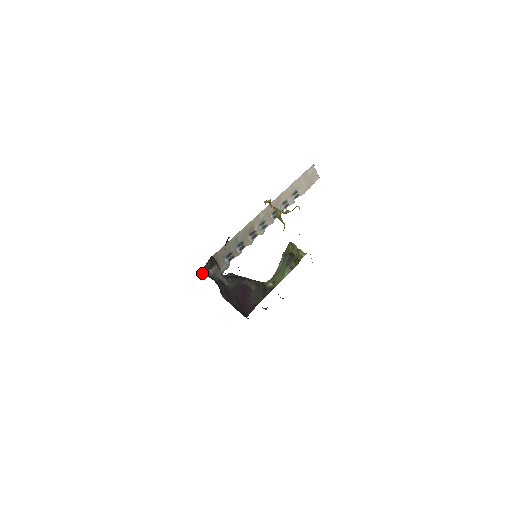
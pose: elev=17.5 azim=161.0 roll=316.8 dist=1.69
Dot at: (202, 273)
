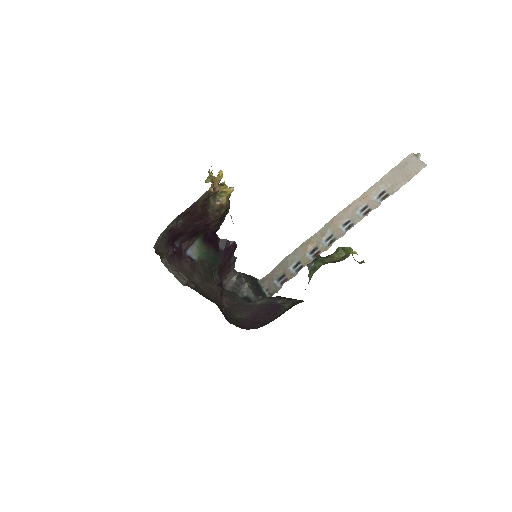
Dot at: (230, 290)
